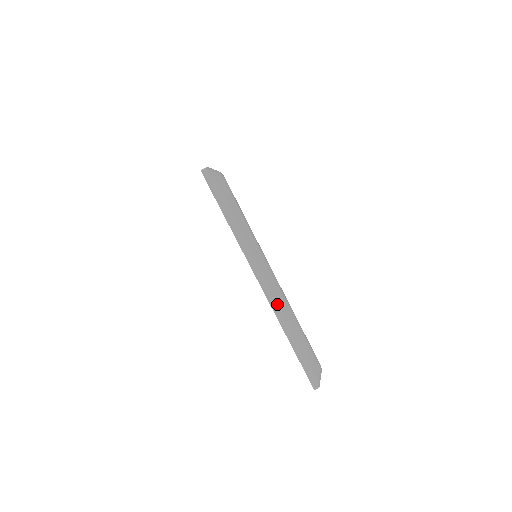
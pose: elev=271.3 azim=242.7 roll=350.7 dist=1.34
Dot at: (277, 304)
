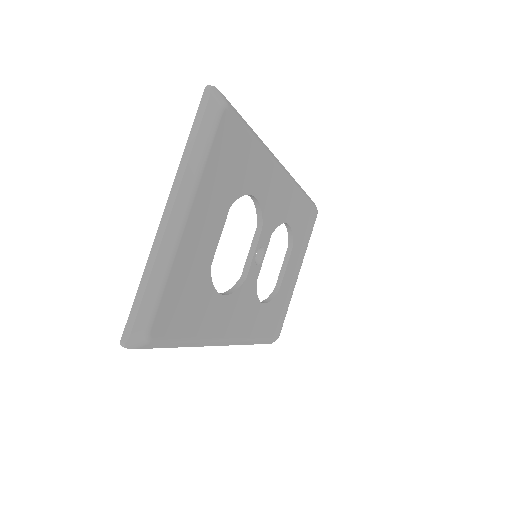
Dot at: (161, 240)
